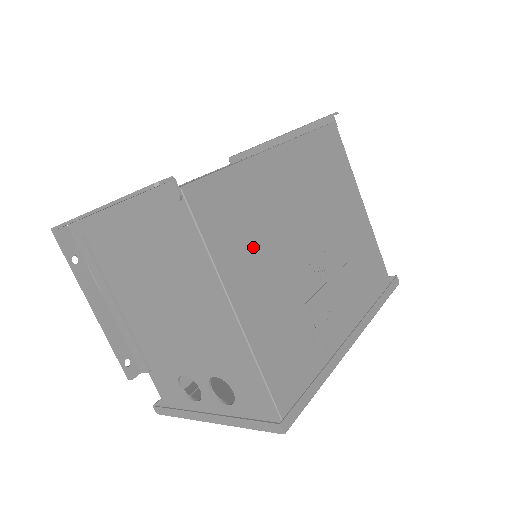
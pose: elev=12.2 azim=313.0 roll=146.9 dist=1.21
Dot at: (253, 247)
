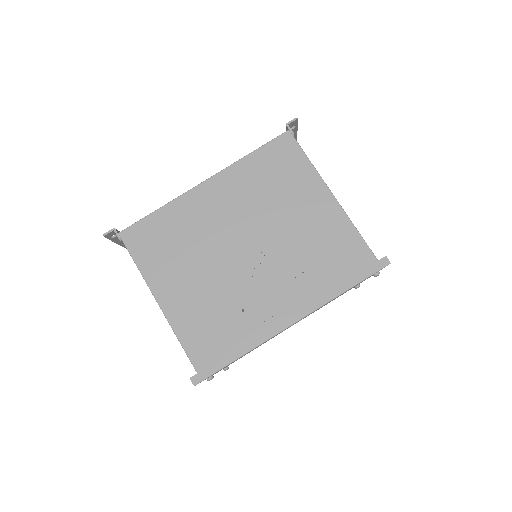
Dot at: (177, 259)
